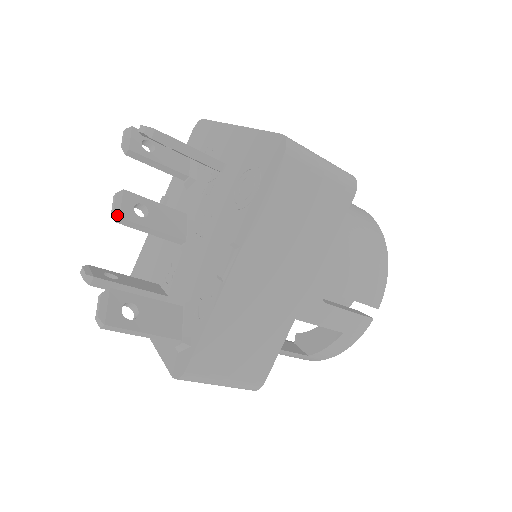
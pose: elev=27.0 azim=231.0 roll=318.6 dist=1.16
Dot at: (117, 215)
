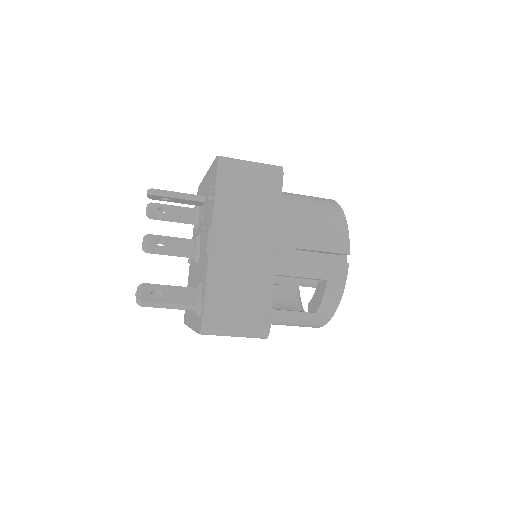
Dot at: (144, 247)
